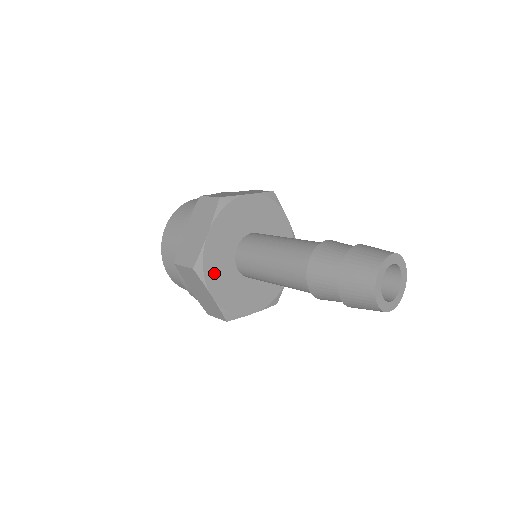
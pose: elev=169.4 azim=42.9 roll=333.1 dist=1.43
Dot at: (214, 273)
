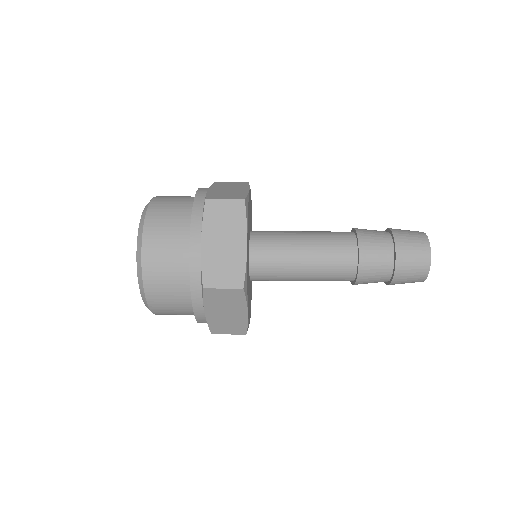
Dot at: (248, 226)
